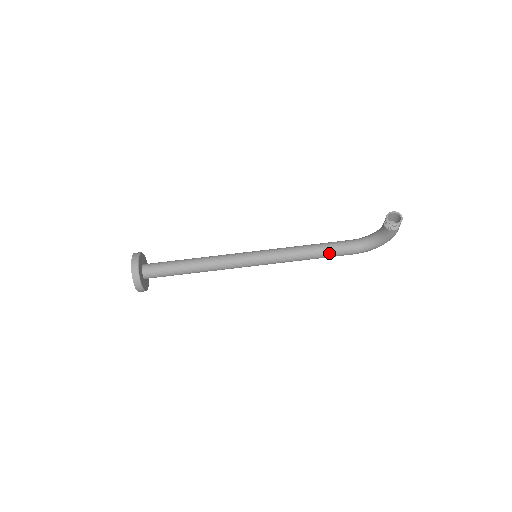
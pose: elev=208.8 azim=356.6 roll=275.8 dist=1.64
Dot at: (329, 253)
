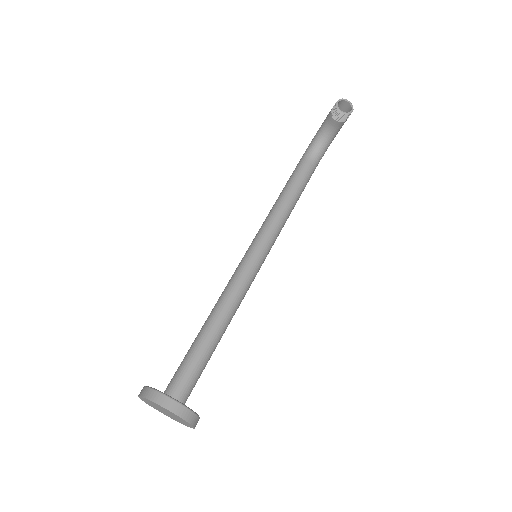
Dot at: (302, 190)
